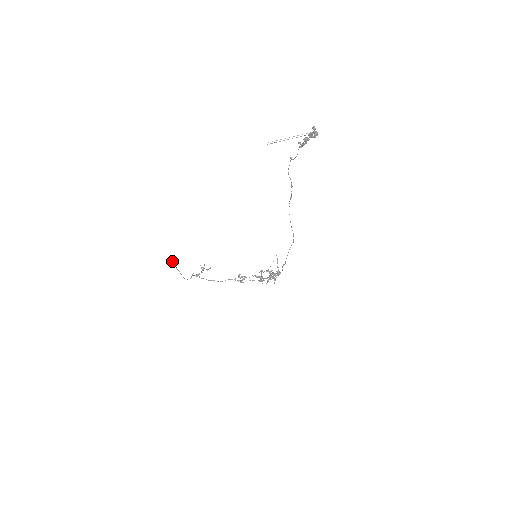
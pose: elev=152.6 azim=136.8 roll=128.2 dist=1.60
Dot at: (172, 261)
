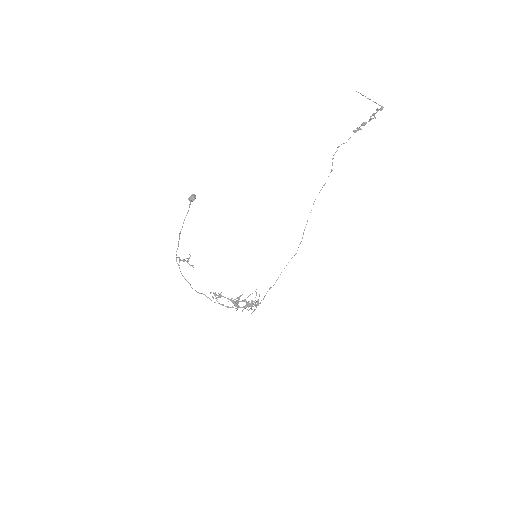
Dot at: (195, 197)
